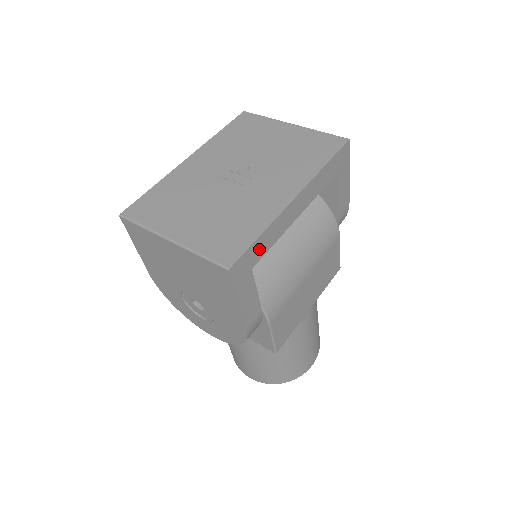
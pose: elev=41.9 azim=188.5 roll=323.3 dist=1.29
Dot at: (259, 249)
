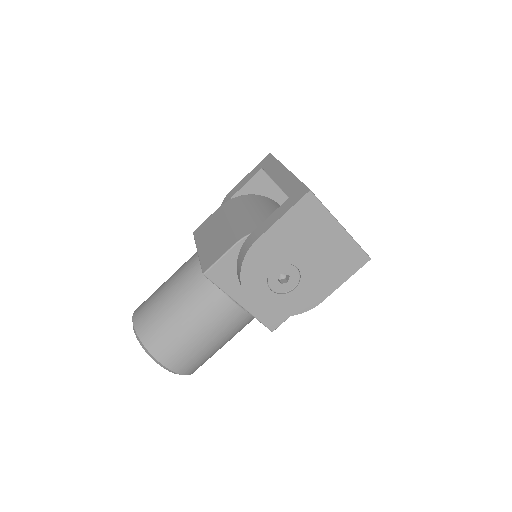
Dot at: occluded
